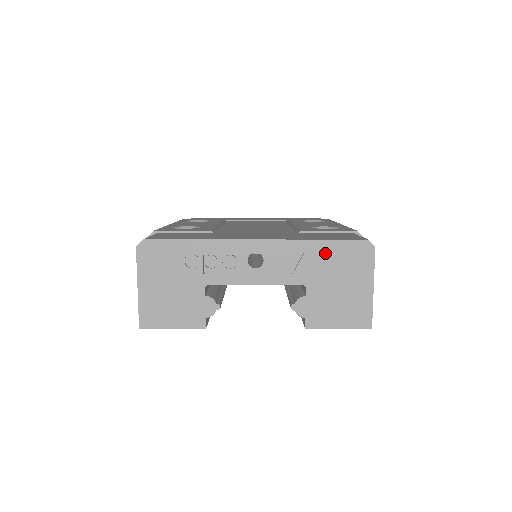
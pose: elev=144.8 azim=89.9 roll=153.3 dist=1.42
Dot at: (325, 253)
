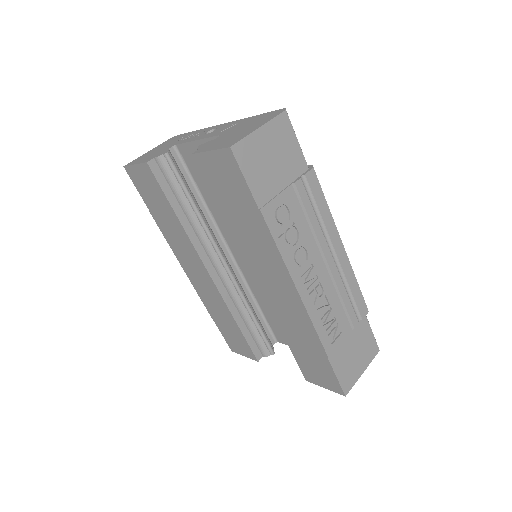
Dot at: (251, 120)
